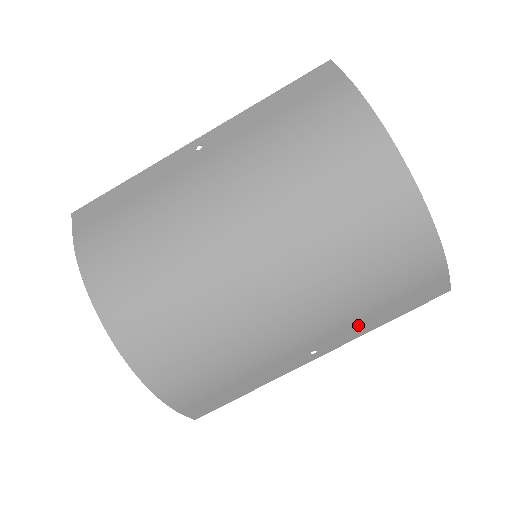
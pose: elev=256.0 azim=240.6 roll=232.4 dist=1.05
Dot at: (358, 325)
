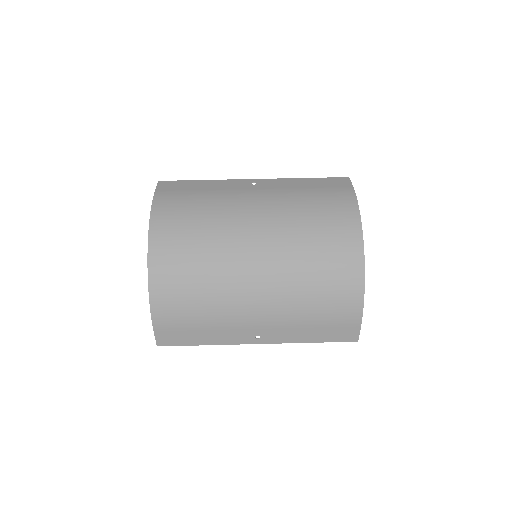
Dot at: (294, 332)
